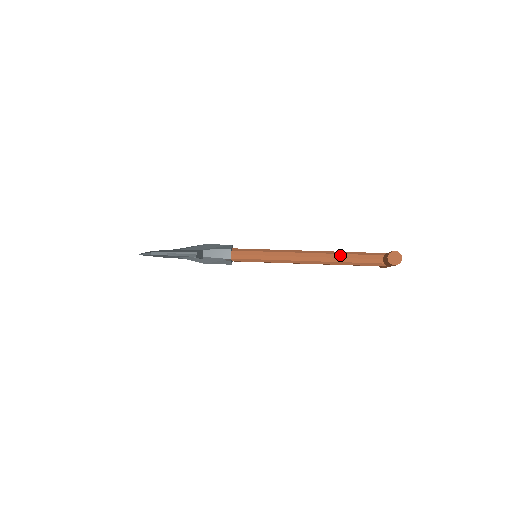
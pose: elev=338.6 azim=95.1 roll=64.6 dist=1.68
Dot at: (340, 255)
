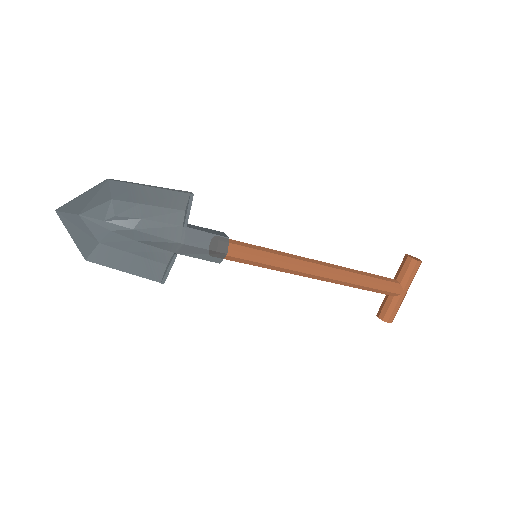
Dot at: occluded
